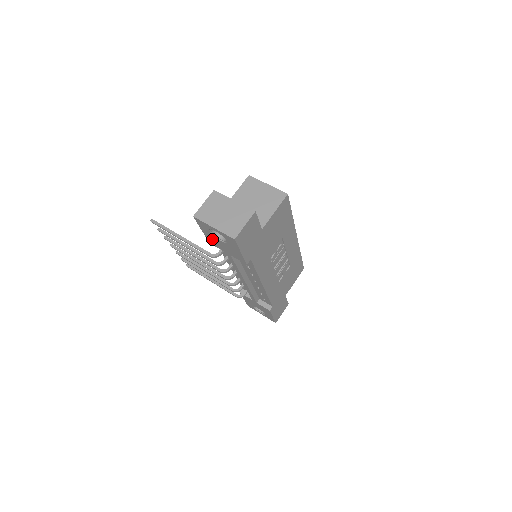
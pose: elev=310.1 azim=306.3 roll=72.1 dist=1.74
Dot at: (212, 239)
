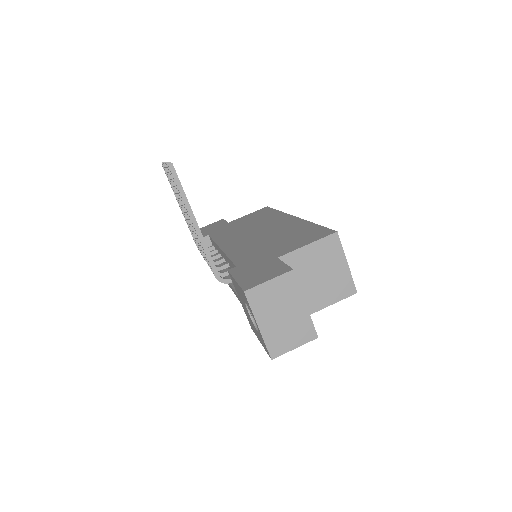
Dot at: occluded
